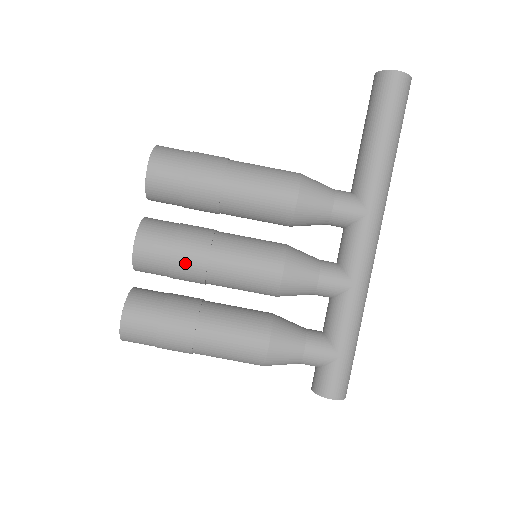
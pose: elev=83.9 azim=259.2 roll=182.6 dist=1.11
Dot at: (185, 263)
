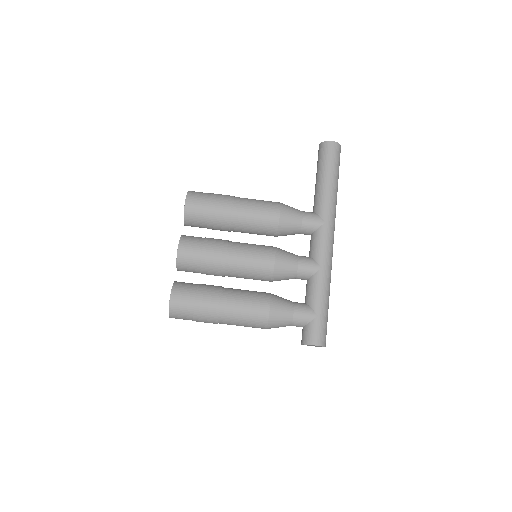
Dot at: (211, 258)
